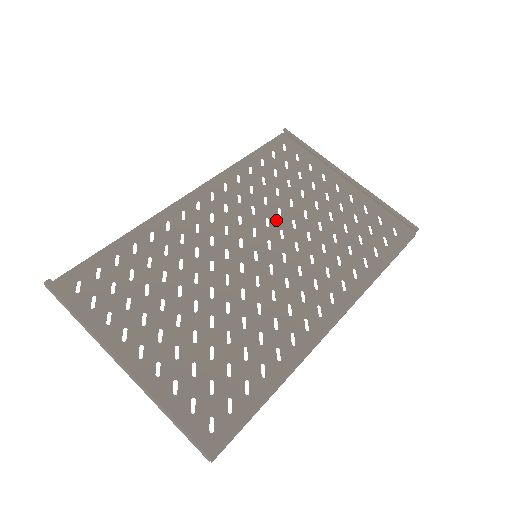
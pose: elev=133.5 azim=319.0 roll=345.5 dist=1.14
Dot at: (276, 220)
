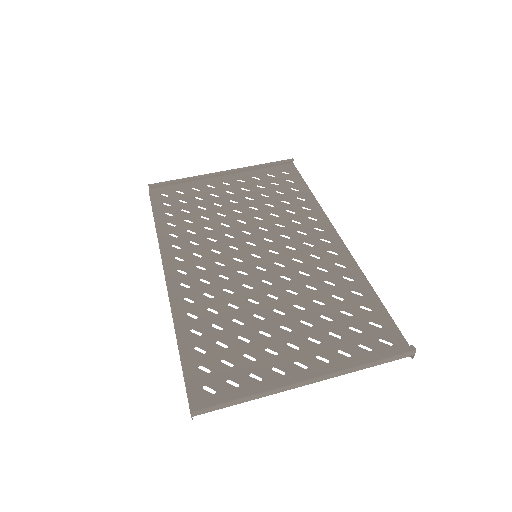
Dot at: (231, 230)
